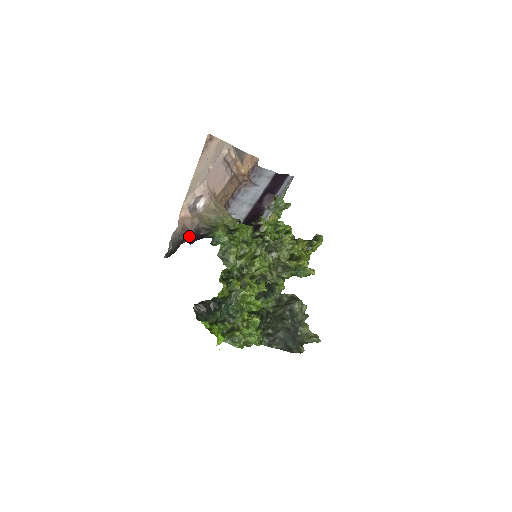
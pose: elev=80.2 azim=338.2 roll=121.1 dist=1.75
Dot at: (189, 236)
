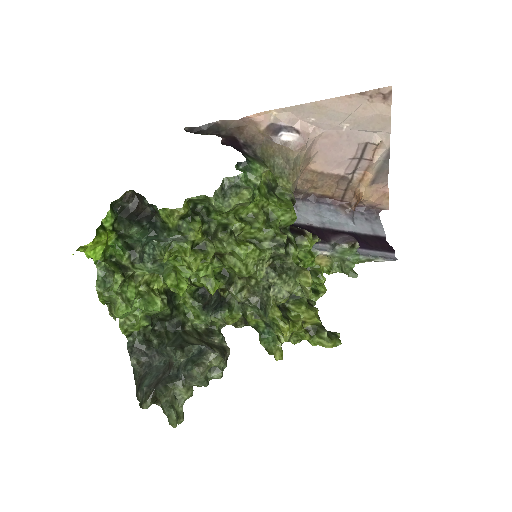
Dot at: (232, 138)
